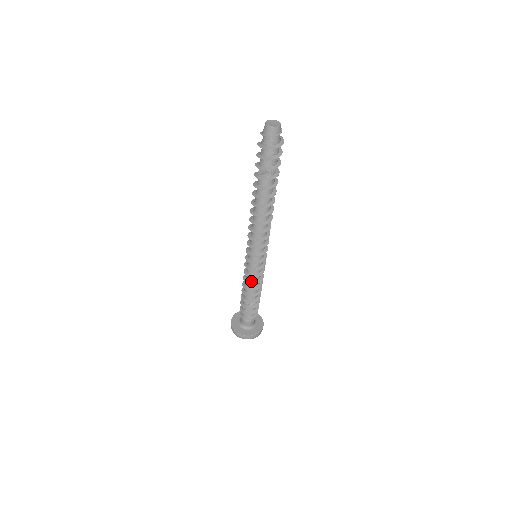
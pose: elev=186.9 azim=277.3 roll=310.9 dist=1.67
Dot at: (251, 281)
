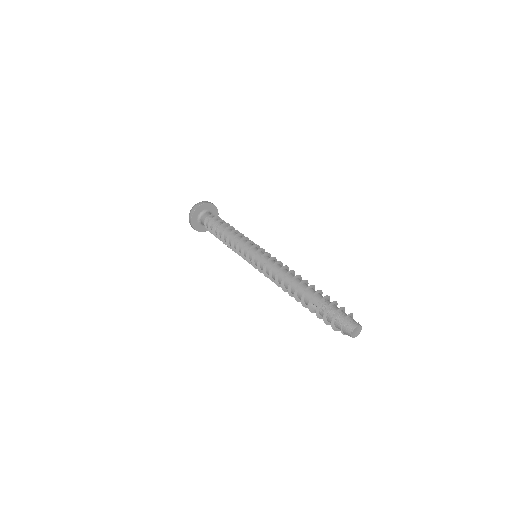
Dot at: occluded
